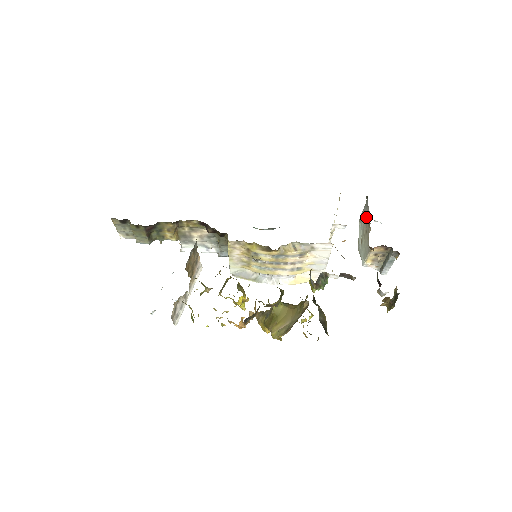
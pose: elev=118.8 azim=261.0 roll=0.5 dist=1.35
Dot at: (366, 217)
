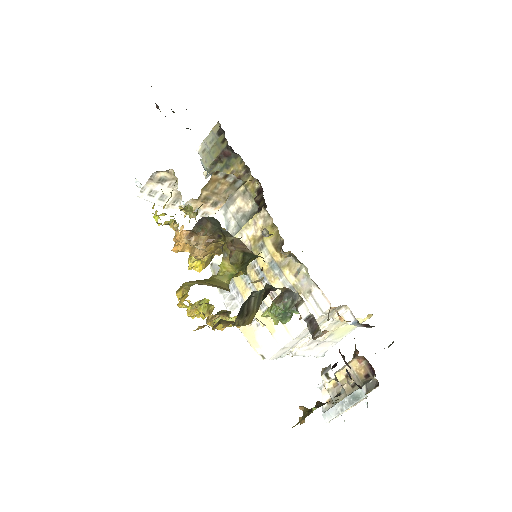
Dot at: occluded
